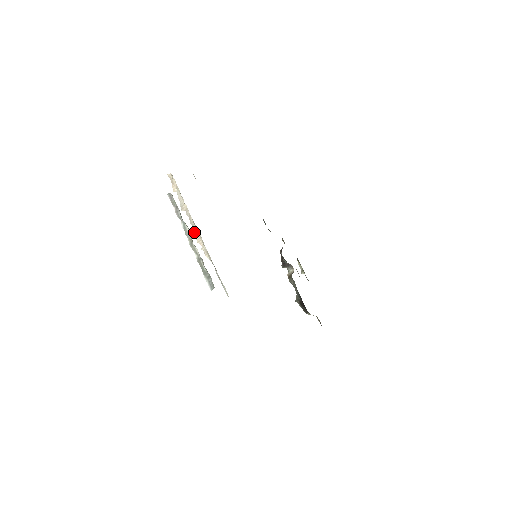
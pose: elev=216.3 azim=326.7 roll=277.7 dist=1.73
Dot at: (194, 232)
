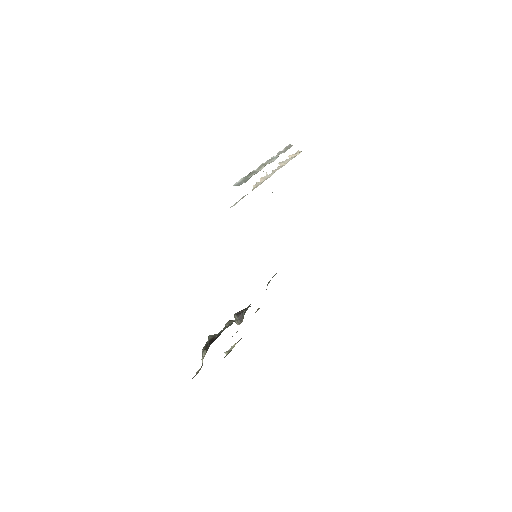
Dot at: occluded
